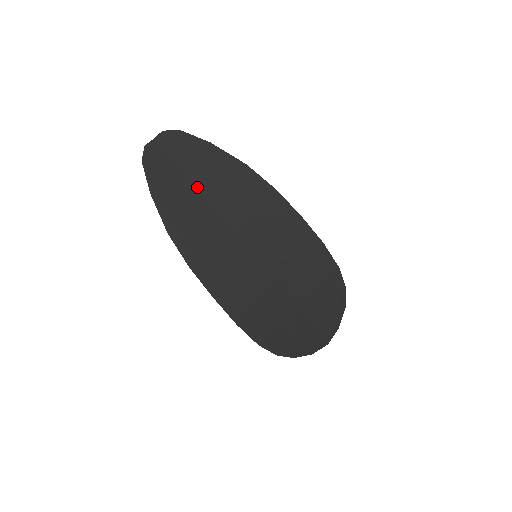
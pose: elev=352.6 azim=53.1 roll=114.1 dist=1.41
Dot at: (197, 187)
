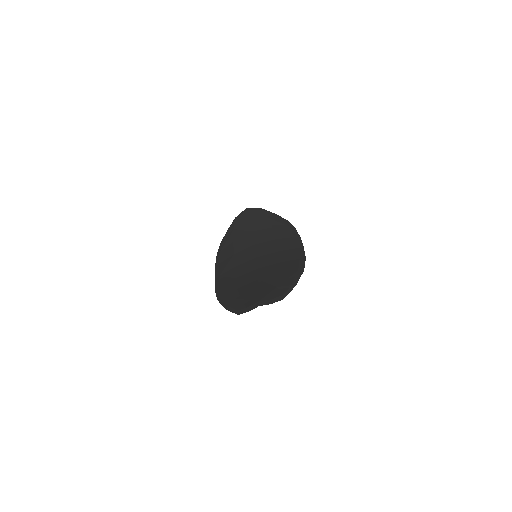
Dot at: occluded
